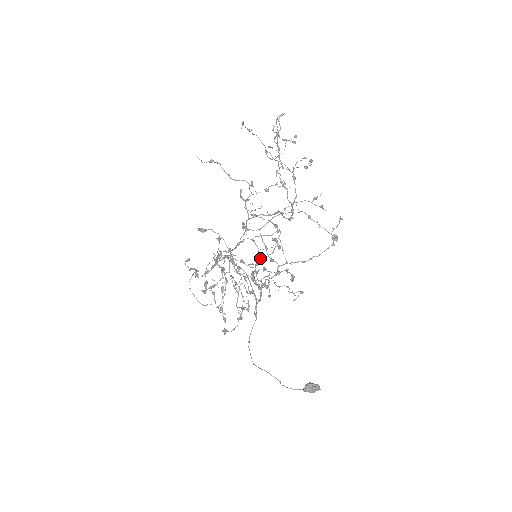
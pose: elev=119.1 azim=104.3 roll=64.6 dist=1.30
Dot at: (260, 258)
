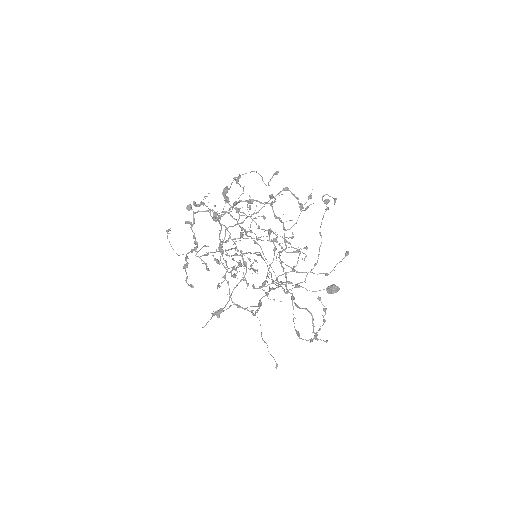
Dot at: (226, 192)
